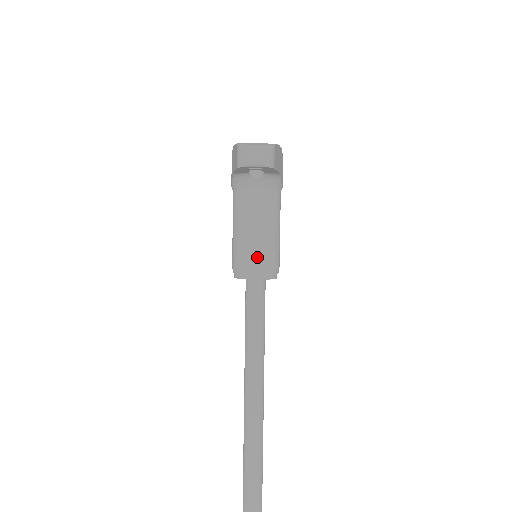
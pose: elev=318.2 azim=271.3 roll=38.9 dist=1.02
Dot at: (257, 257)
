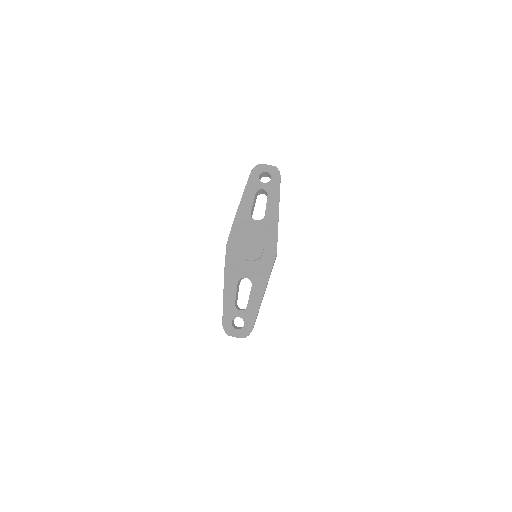
Dot at: occluded
